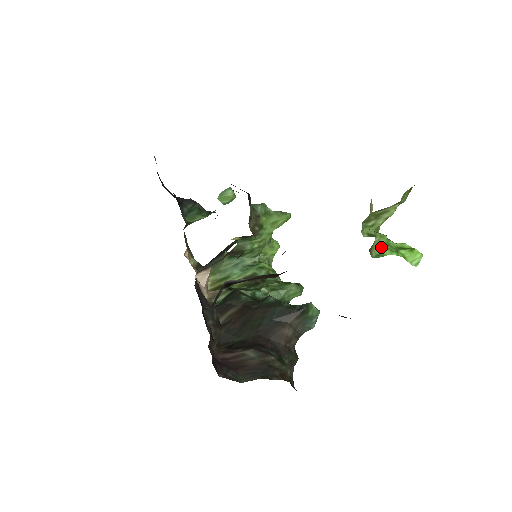
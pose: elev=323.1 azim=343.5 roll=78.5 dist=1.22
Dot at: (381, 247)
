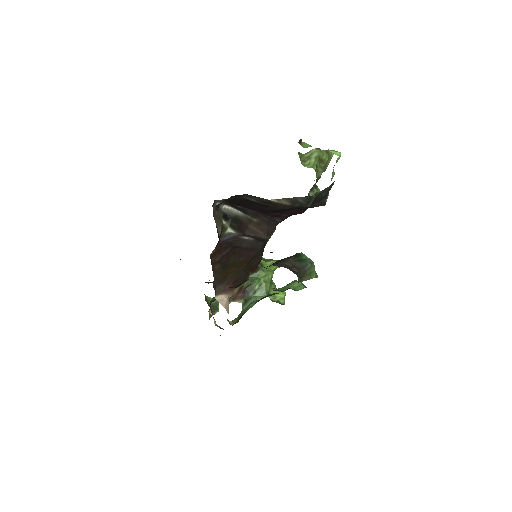
Dot at: (308, 146)
